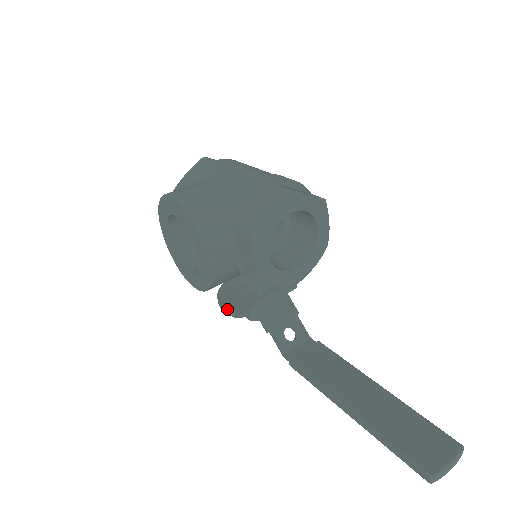
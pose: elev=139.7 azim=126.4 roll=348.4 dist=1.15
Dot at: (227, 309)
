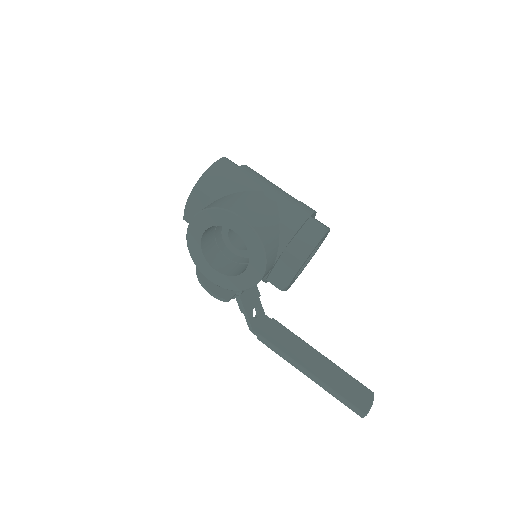
Dot at: (216, 293)
